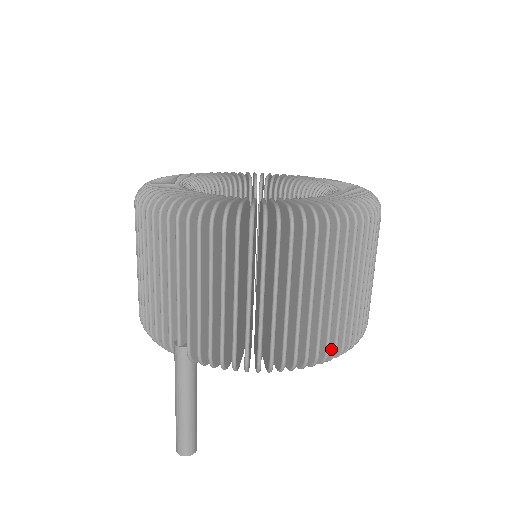
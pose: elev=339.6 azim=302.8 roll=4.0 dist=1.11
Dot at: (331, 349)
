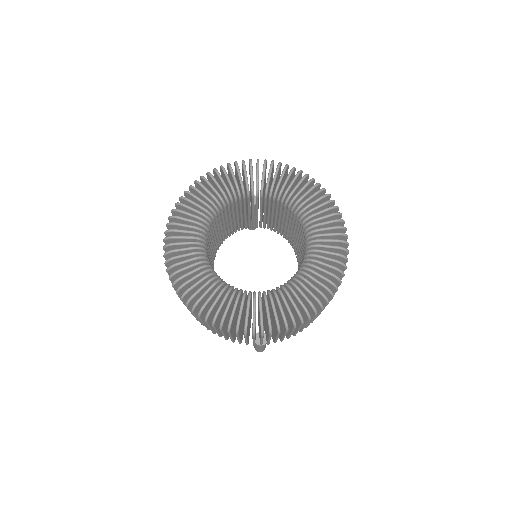
Dot at: occluded
